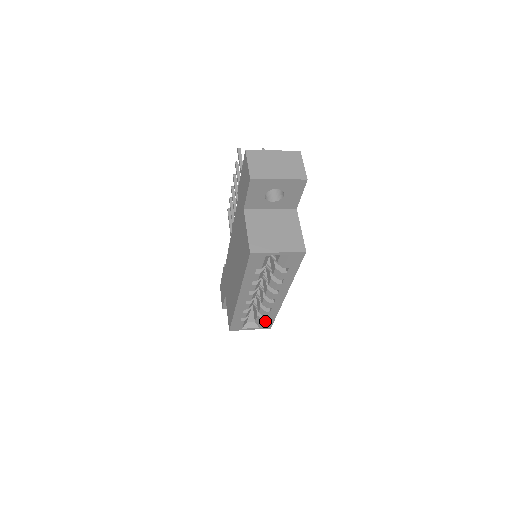
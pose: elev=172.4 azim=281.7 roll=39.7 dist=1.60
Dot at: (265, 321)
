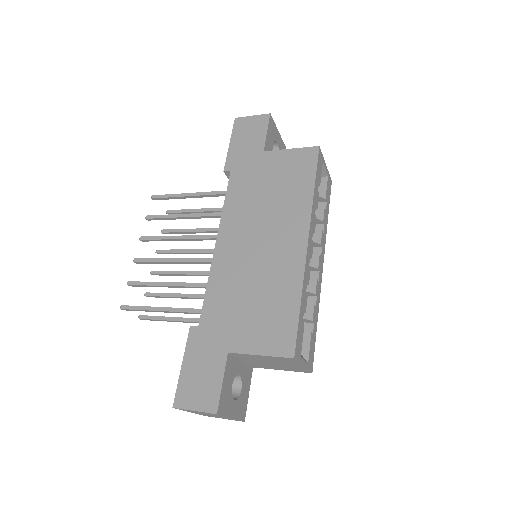
Dot at: (311, 340)
